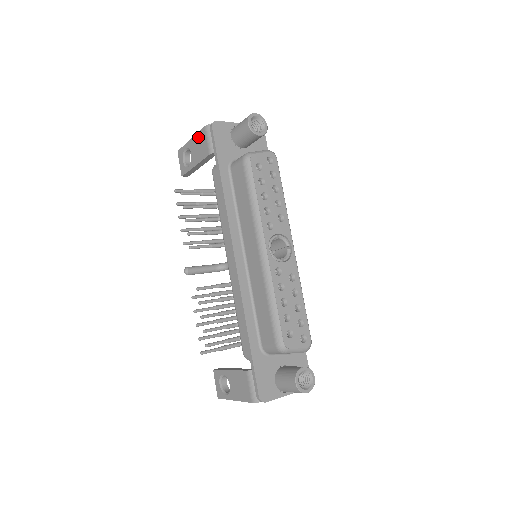
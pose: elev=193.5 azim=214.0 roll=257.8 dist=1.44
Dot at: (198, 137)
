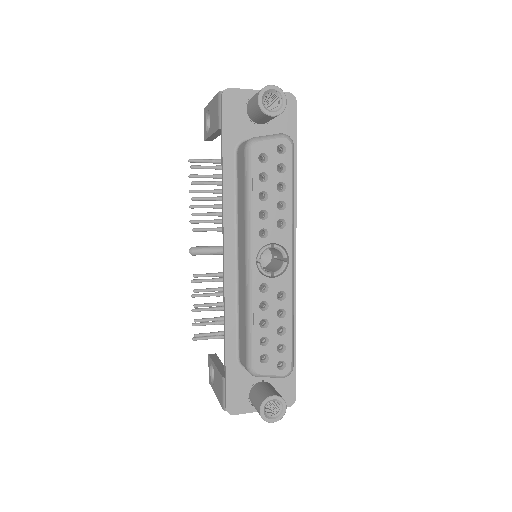
Dot at: (214, 102)
